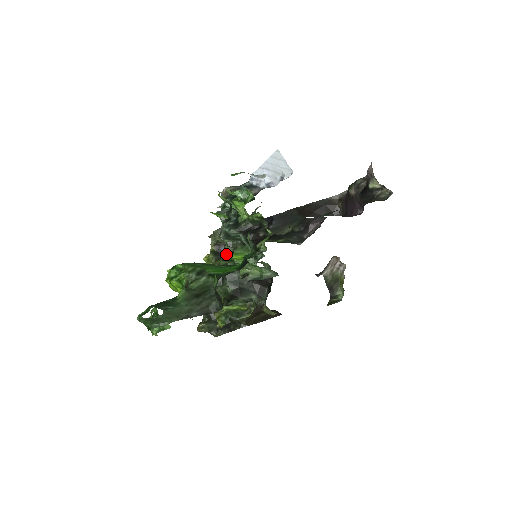
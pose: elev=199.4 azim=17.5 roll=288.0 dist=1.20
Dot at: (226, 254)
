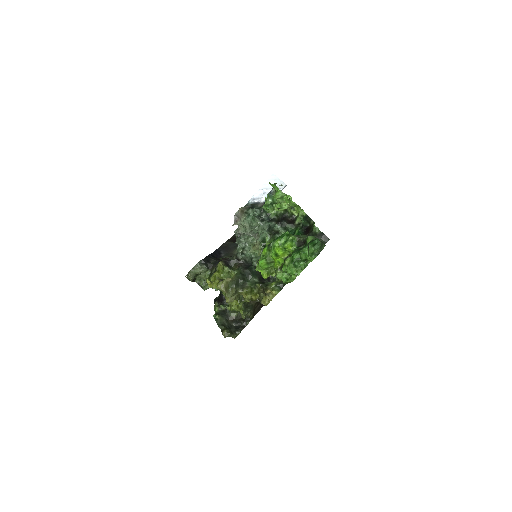
Dot at: (265, 244)
